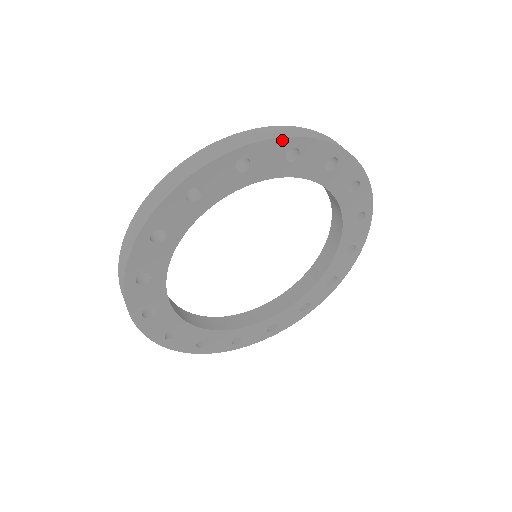
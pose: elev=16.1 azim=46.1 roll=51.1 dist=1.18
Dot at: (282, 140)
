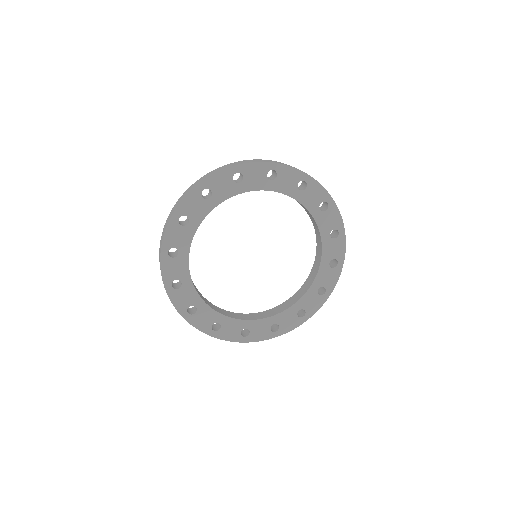
Dot at: (299, 172)
